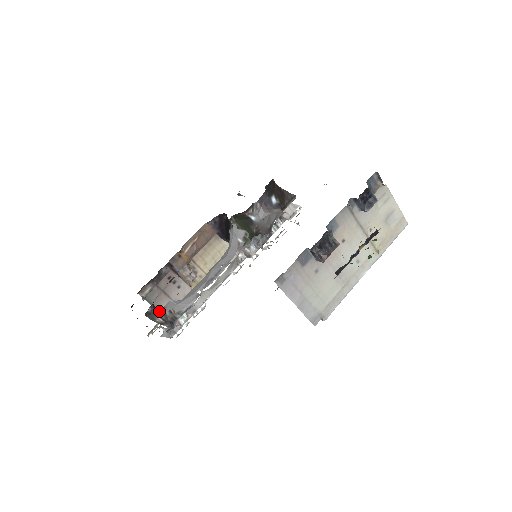
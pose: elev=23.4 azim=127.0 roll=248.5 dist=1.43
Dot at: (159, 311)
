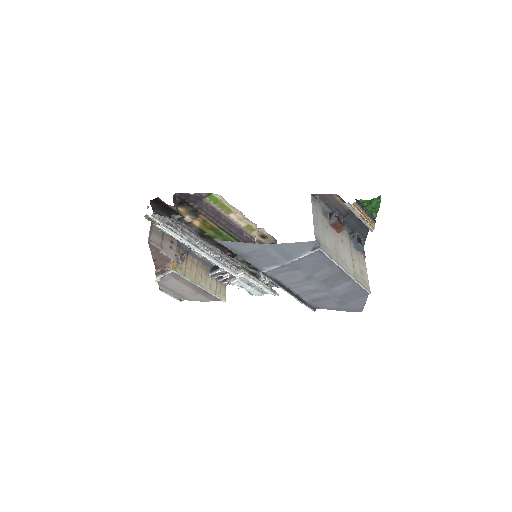
Dot at: occluded
